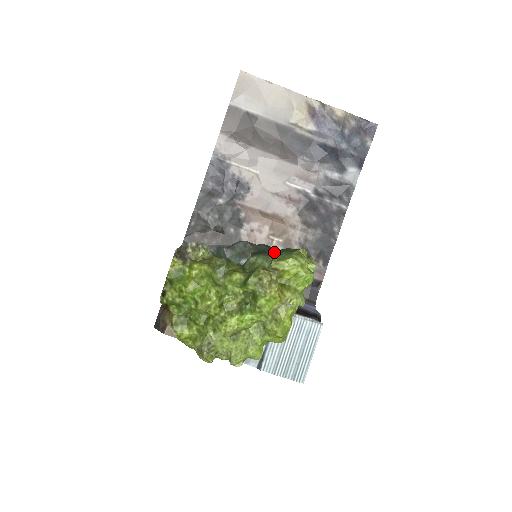
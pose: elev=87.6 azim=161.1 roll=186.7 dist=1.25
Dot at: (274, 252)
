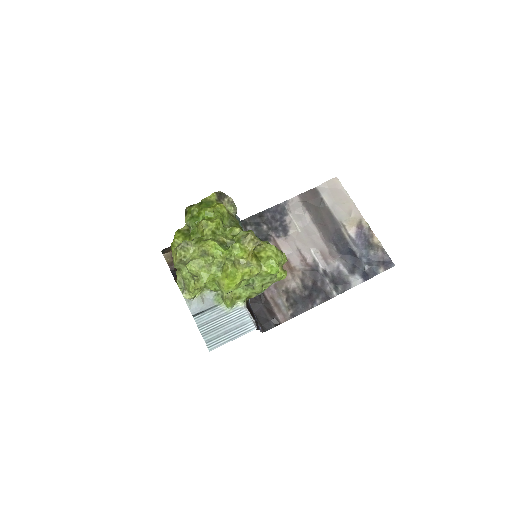
Dot at: occluded
